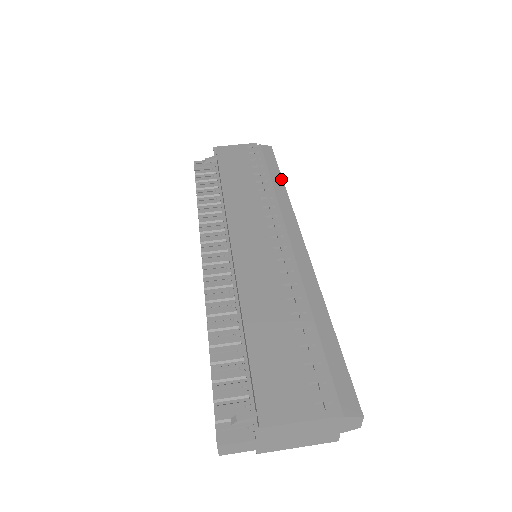
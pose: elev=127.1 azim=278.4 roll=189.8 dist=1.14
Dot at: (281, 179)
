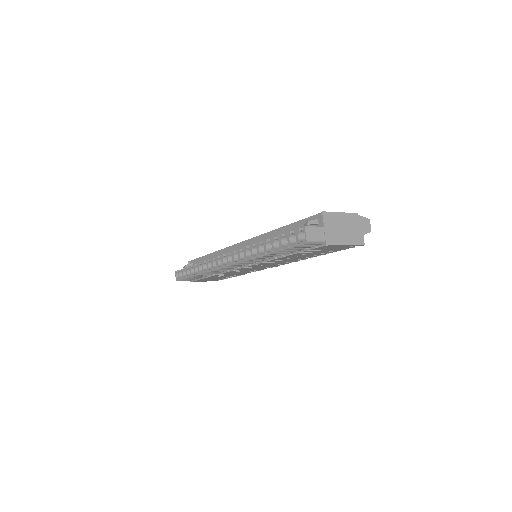
Dot at: occluded
